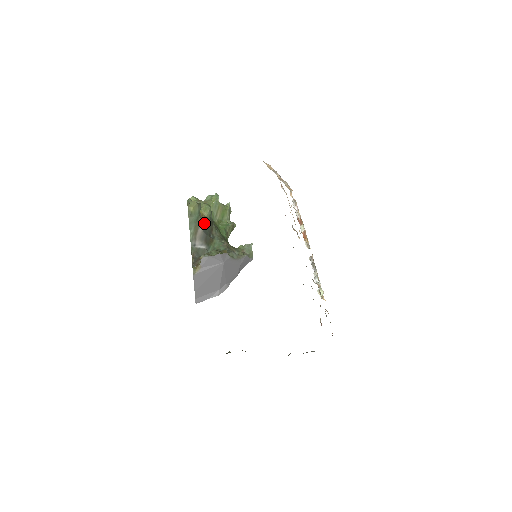
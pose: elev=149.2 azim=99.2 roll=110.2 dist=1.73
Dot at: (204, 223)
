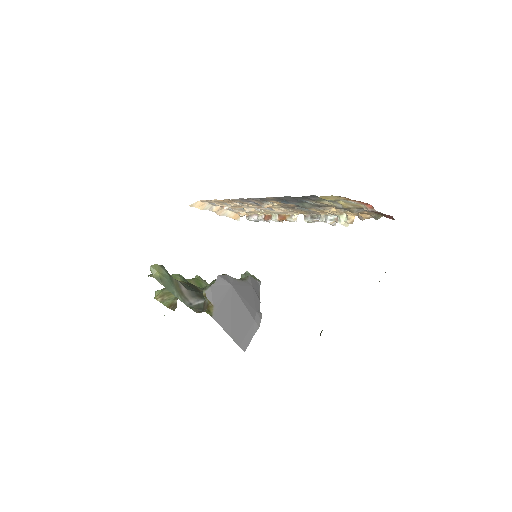
Dot at: (183, 284)
